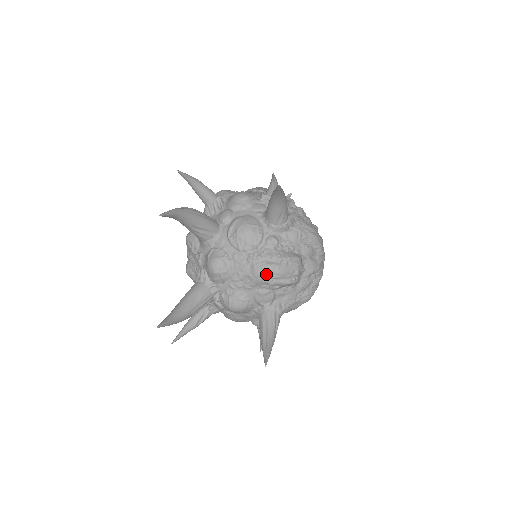
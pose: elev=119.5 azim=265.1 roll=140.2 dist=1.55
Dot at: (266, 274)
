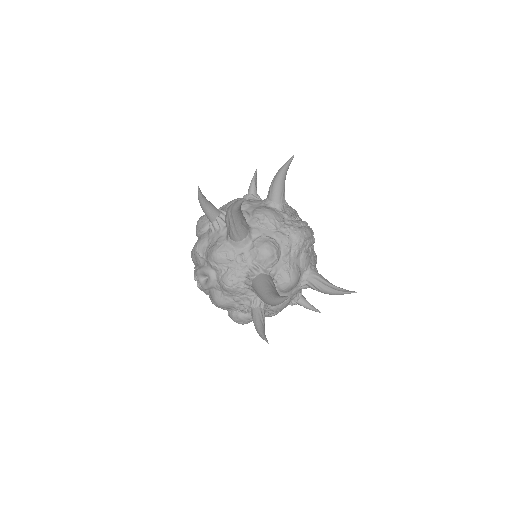
Dot at: (304, 236)
